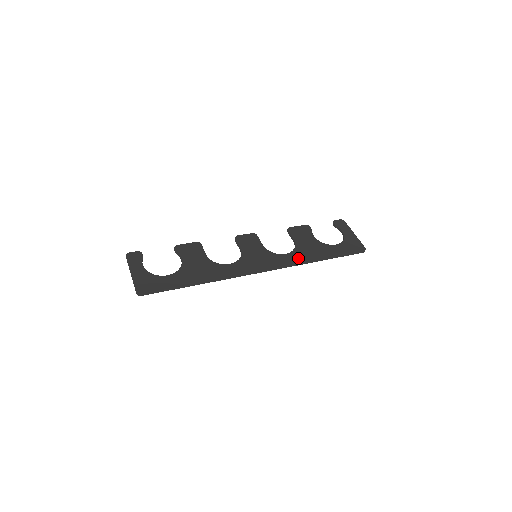
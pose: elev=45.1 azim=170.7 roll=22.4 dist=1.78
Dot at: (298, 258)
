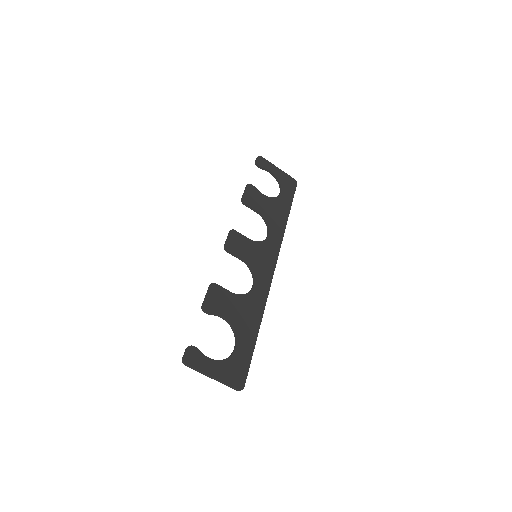
Dot at: (278, 231)
